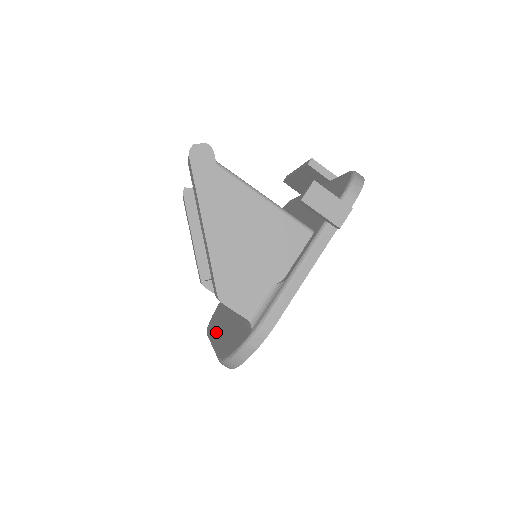
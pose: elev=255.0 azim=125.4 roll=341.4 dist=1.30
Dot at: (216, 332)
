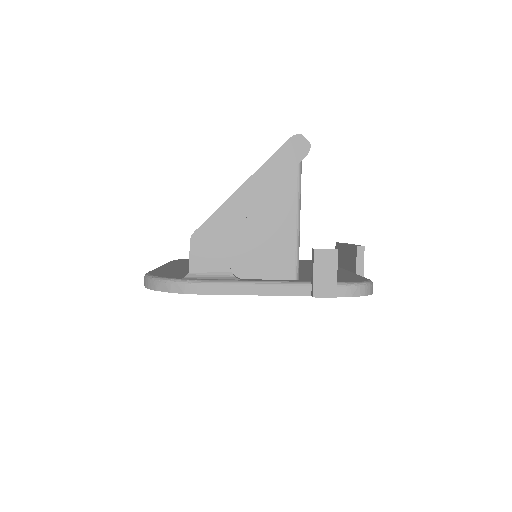
Dot at: (174, 264)
